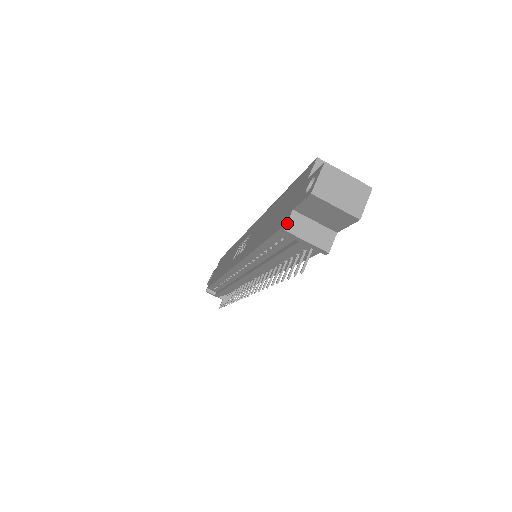
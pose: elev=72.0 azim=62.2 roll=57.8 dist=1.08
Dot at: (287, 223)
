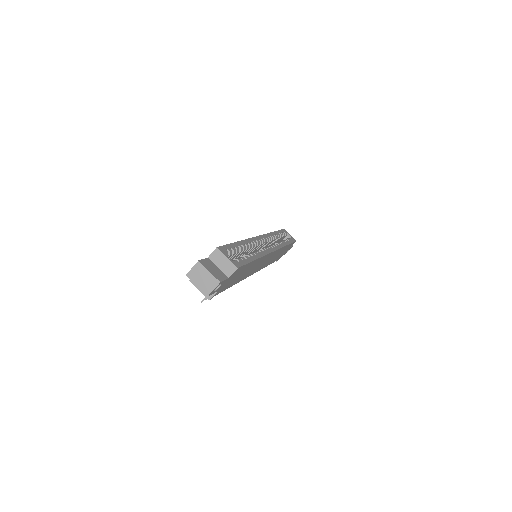
Dot at: occluded
